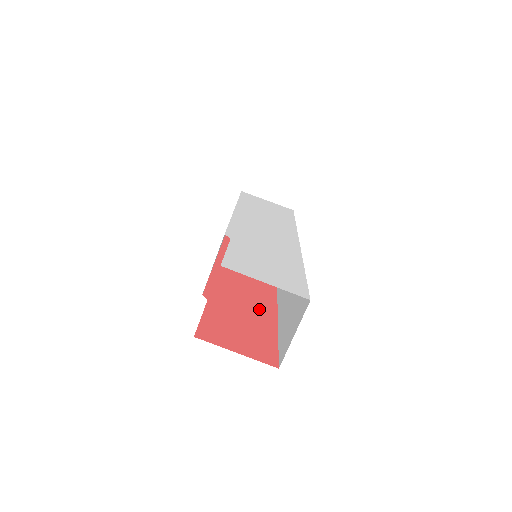
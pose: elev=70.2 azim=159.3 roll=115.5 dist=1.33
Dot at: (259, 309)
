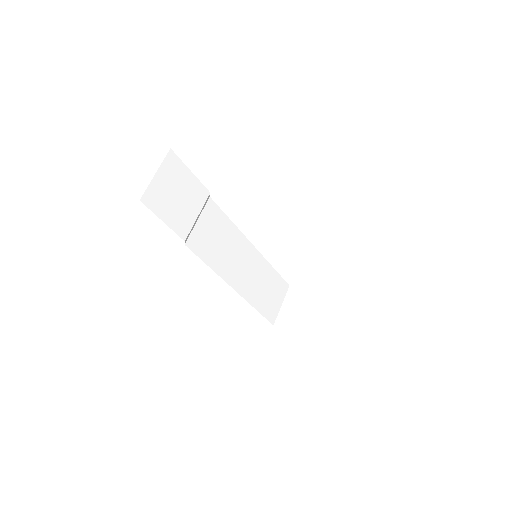
Dot at: occluded
